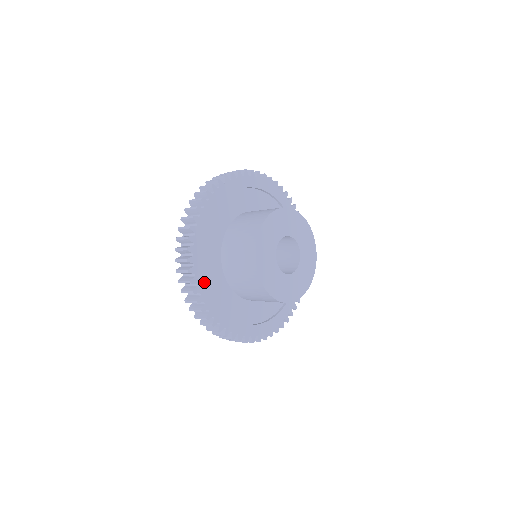
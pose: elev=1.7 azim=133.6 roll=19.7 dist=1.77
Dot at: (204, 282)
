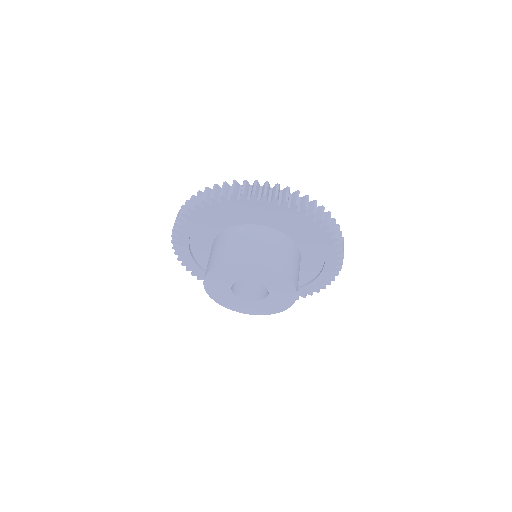
Dot at: (186, 247)
